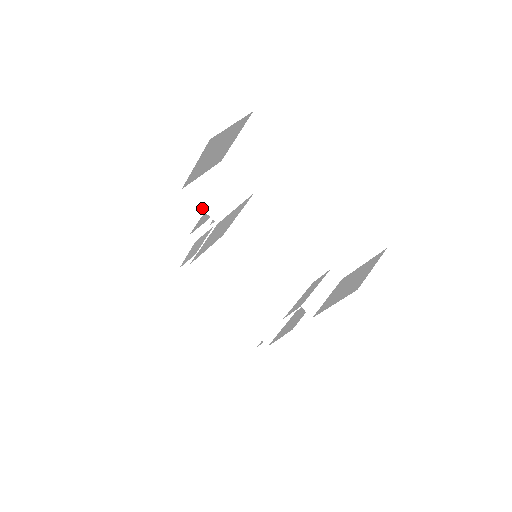
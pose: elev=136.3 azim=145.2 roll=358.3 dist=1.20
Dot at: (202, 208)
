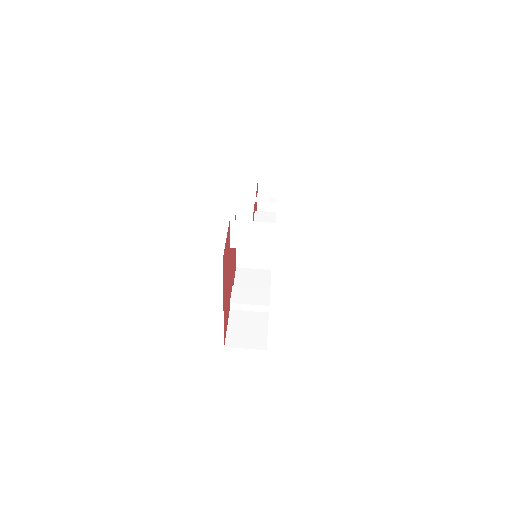
Dot at: (230, 236)
